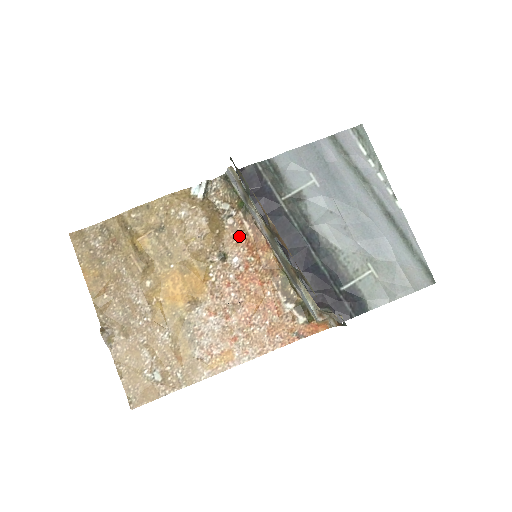
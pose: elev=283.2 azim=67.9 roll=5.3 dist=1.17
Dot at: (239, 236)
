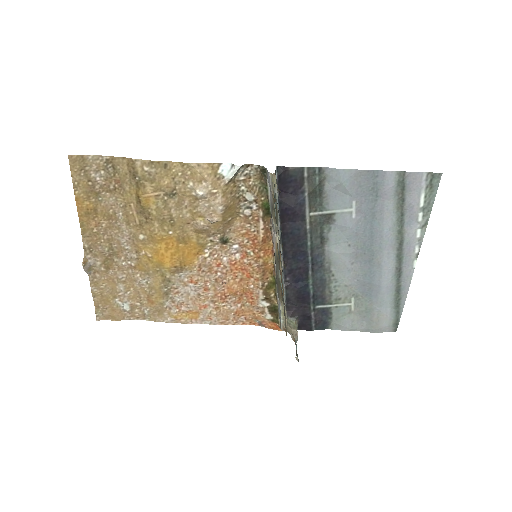
Dot at: (249, 229)
